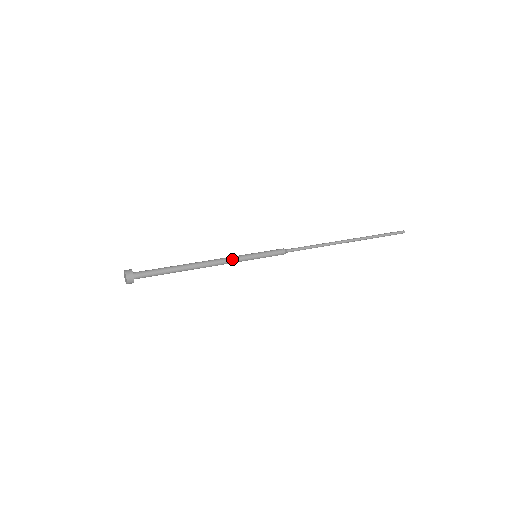
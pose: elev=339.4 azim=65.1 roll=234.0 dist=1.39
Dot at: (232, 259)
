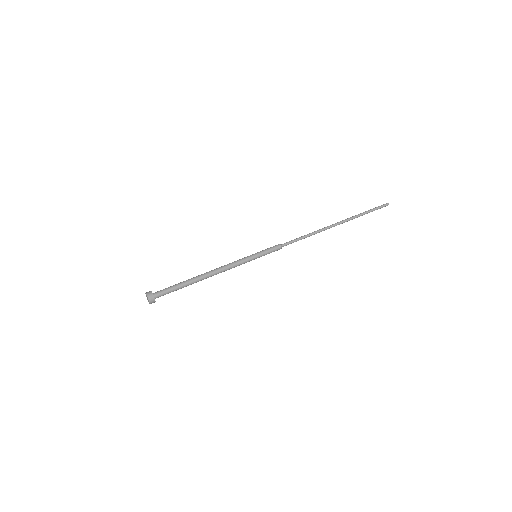
Dot at: (236, 265)
